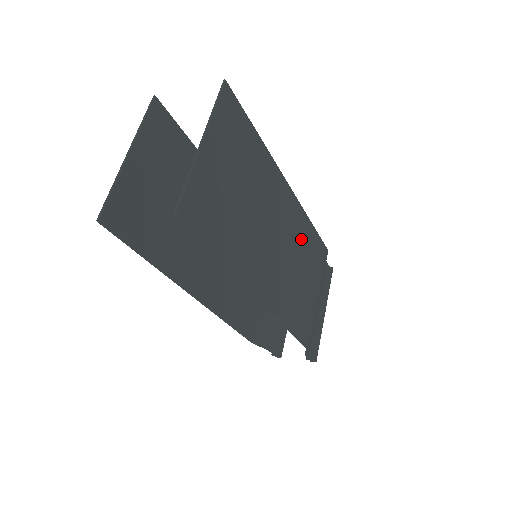
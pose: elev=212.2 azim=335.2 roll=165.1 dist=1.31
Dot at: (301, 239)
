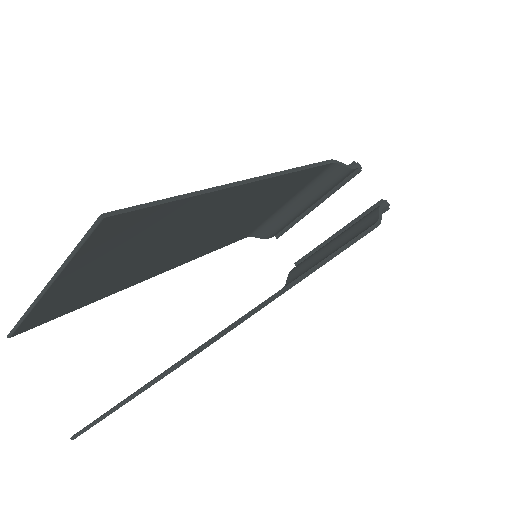
Dot at: occluded
